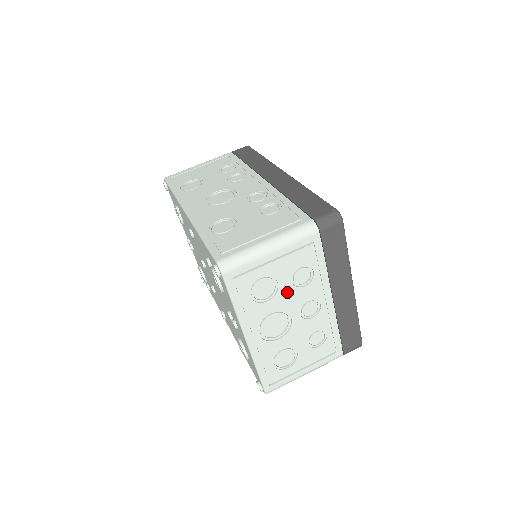
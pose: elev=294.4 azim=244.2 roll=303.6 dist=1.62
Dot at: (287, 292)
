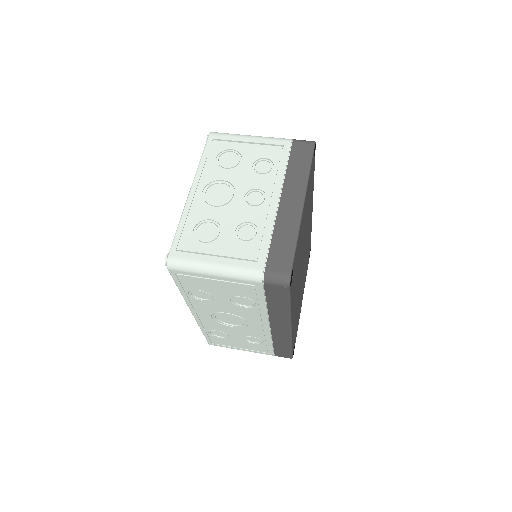
Dot at: (244, 171)
